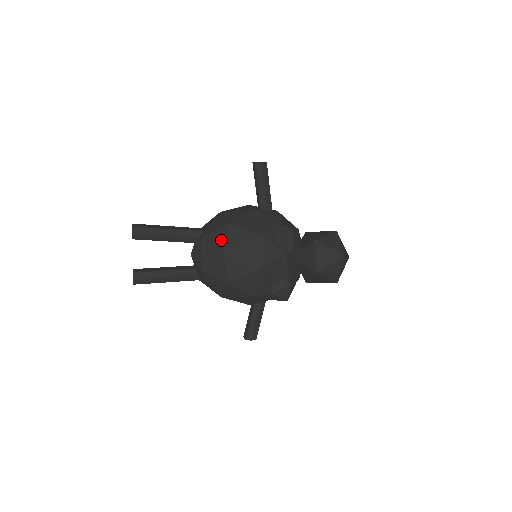
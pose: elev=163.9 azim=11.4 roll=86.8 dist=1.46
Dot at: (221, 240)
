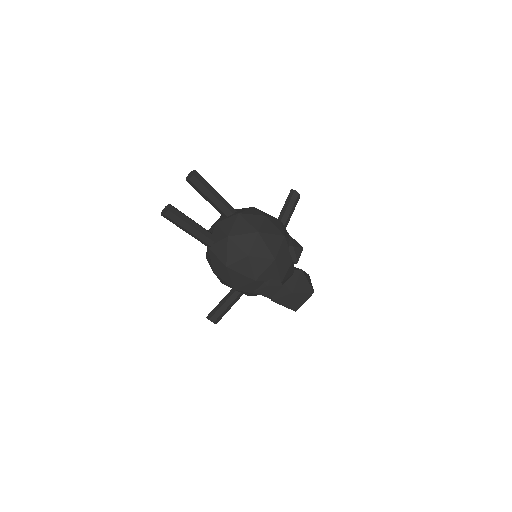
Dot at: (257, 223)
